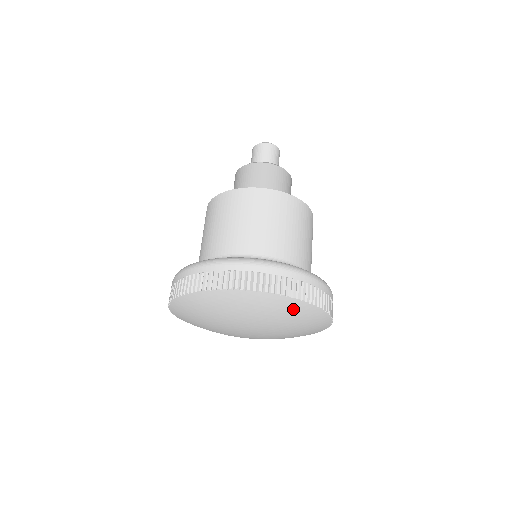
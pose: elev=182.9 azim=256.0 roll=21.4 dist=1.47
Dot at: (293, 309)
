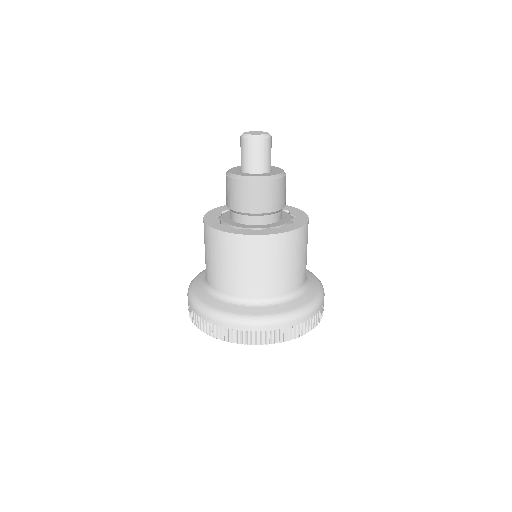
Dot at: occluded
